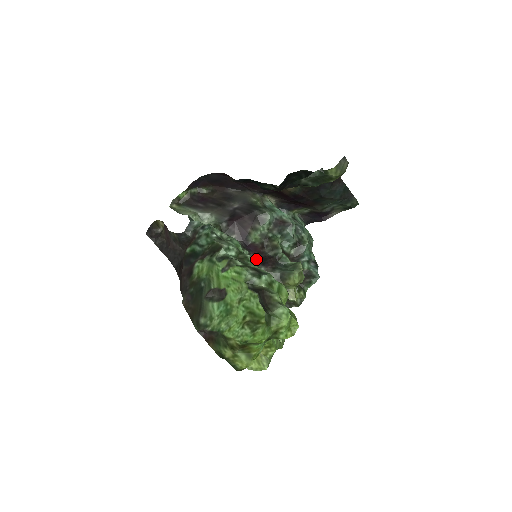
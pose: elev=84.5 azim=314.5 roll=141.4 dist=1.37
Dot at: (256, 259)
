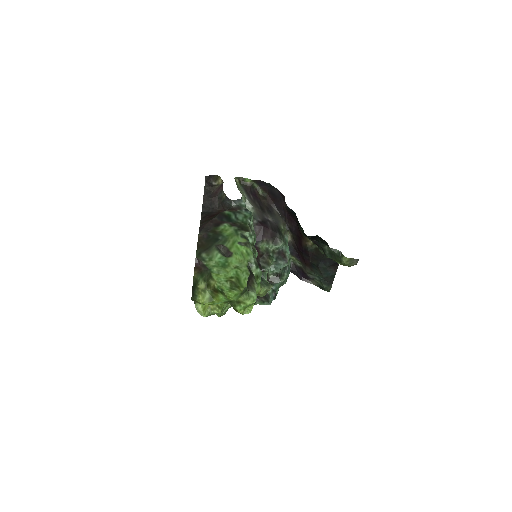
Dot at: occluded
